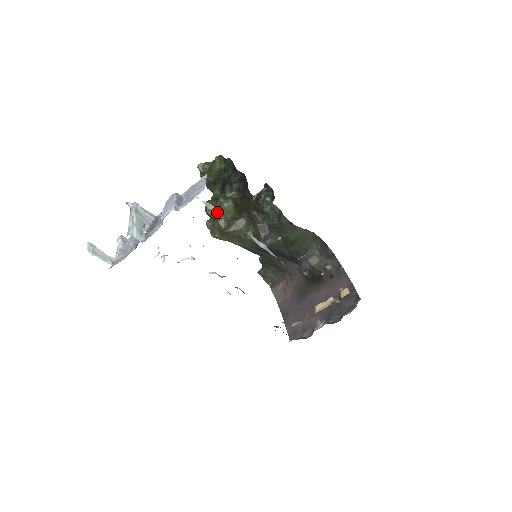
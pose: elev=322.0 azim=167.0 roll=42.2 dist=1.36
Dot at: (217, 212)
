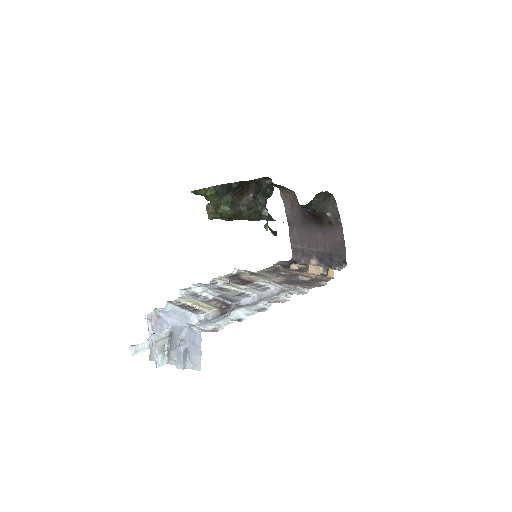
Dot at: (215, 314)
